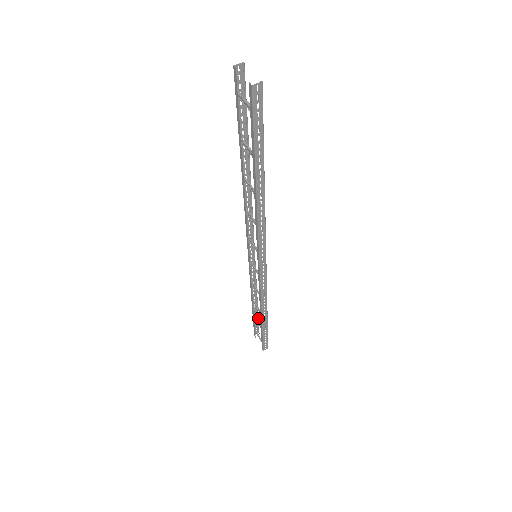
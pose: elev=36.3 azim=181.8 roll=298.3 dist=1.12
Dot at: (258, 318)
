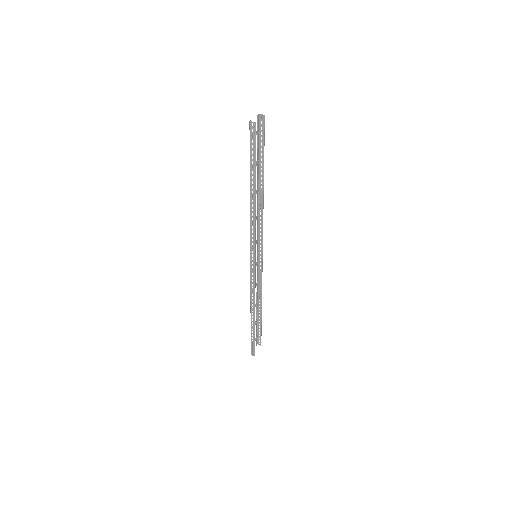
Dot at: (261, 327)
